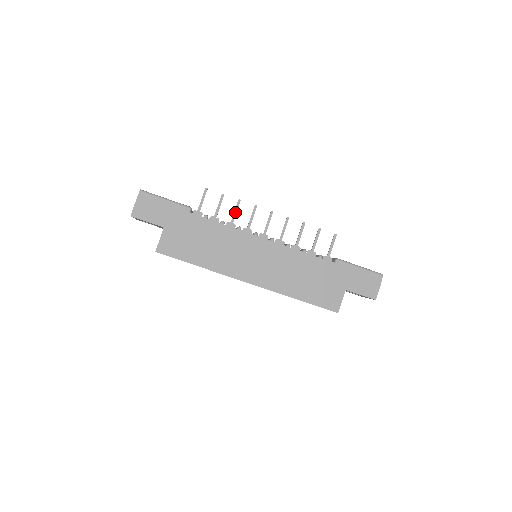
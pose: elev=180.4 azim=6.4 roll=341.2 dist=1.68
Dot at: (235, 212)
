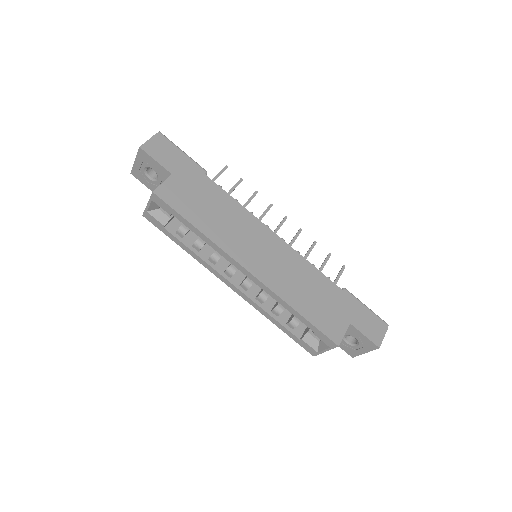
Dot at: (249, 200)
